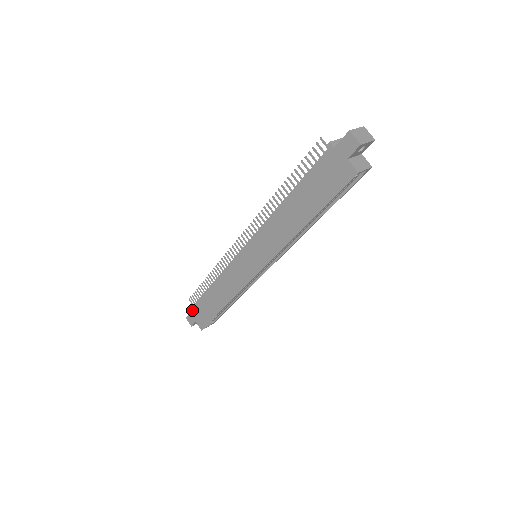
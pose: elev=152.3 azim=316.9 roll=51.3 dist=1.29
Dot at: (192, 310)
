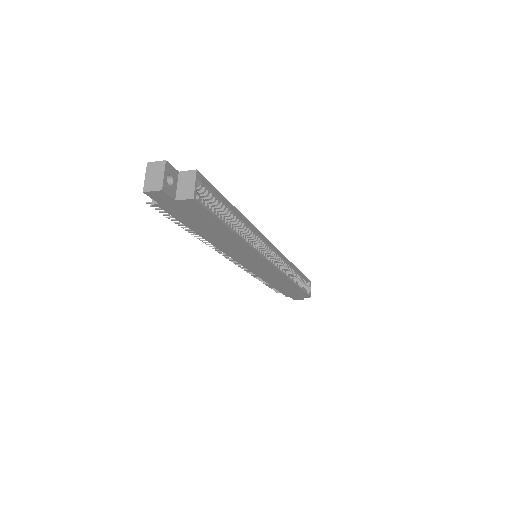
Dot at: (288, 296)
